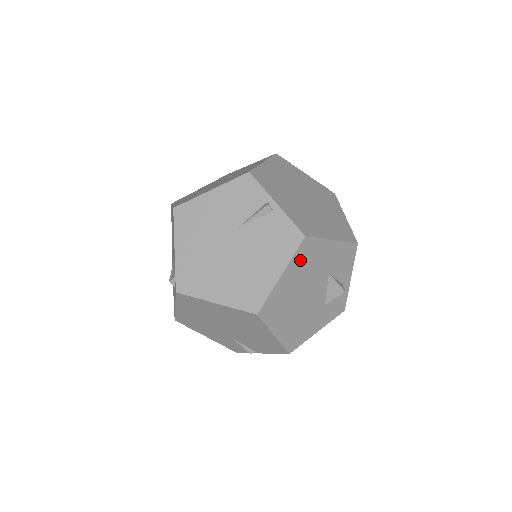
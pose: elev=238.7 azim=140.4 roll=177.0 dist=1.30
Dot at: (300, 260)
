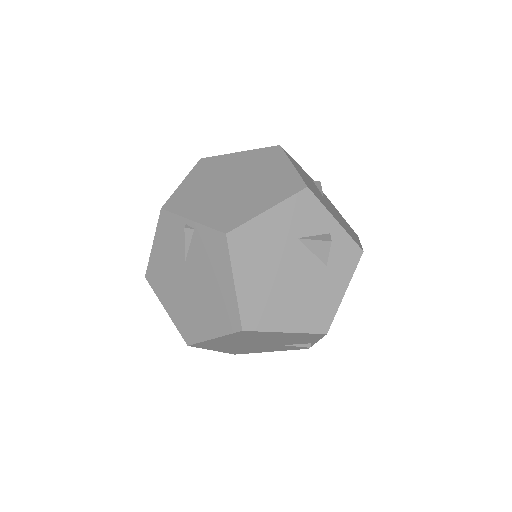
Dot at: (244, 255)
